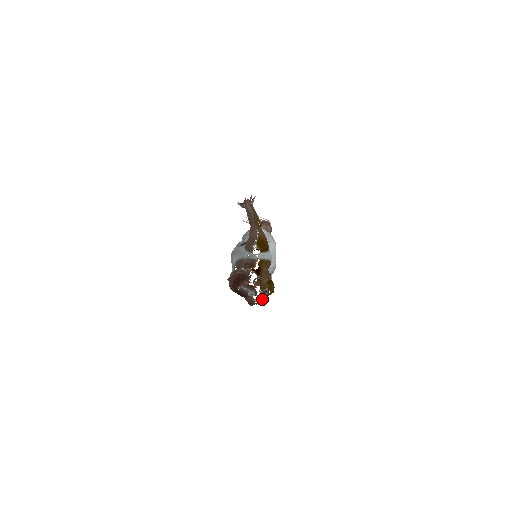
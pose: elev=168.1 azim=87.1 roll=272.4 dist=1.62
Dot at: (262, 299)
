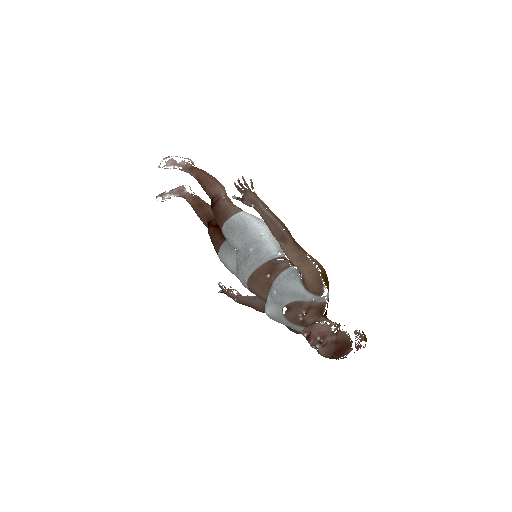
Dot at: occluded
